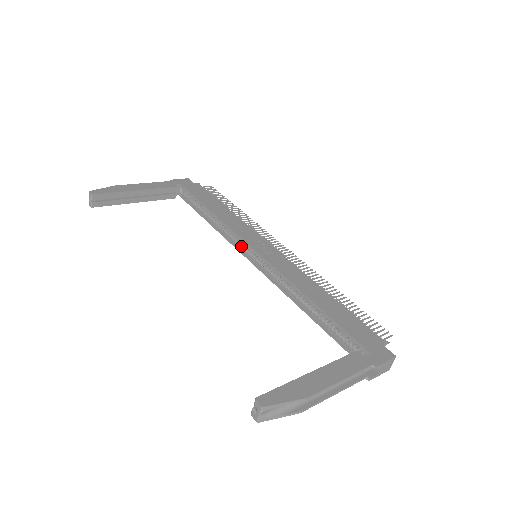
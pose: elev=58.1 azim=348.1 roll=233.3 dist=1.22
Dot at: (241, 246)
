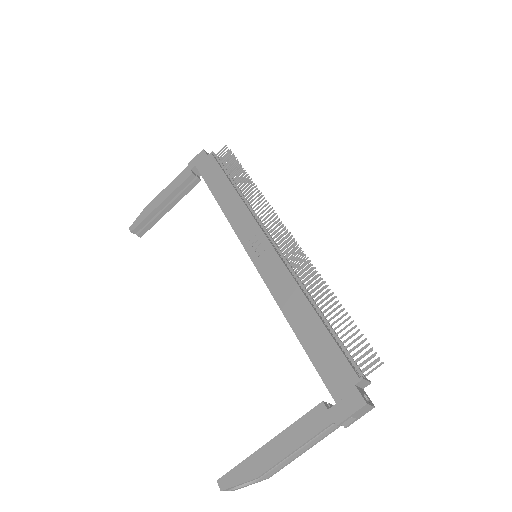
Dot at: occluded
